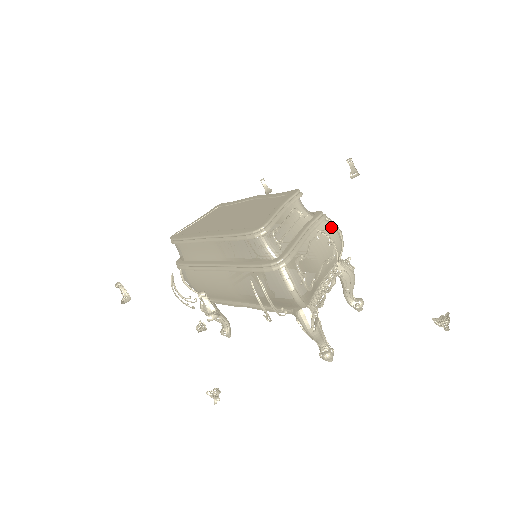
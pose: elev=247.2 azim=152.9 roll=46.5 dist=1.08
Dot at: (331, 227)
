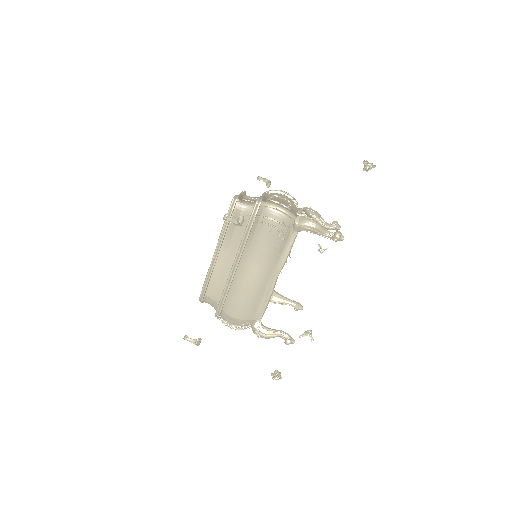
Dot at: (275, 194)
